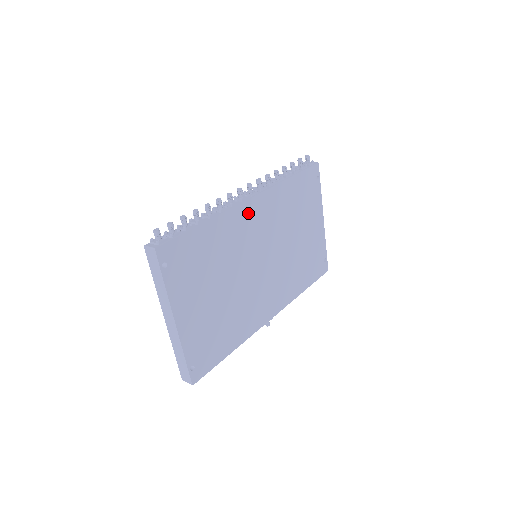
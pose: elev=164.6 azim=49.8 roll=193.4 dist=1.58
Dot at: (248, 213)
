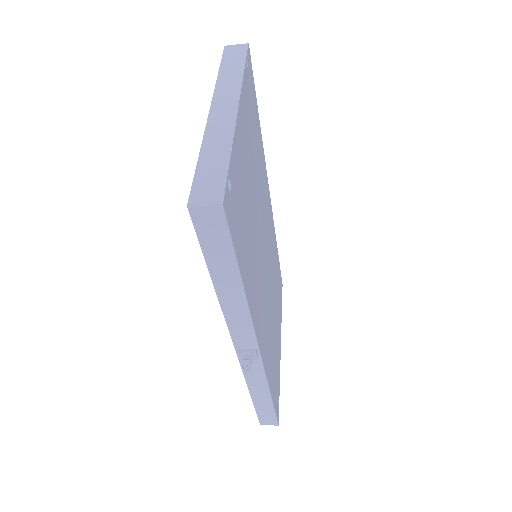
Dot at: (268, 197)
